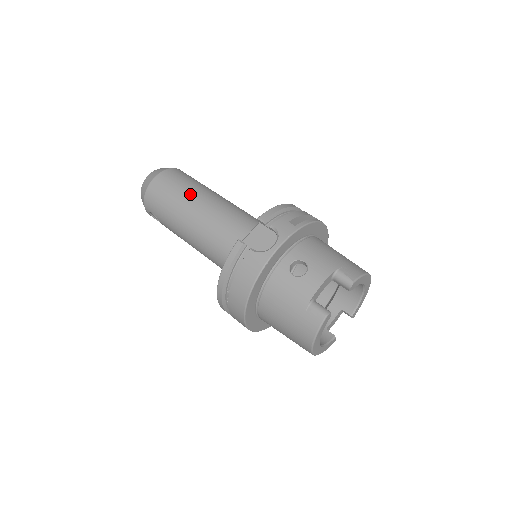
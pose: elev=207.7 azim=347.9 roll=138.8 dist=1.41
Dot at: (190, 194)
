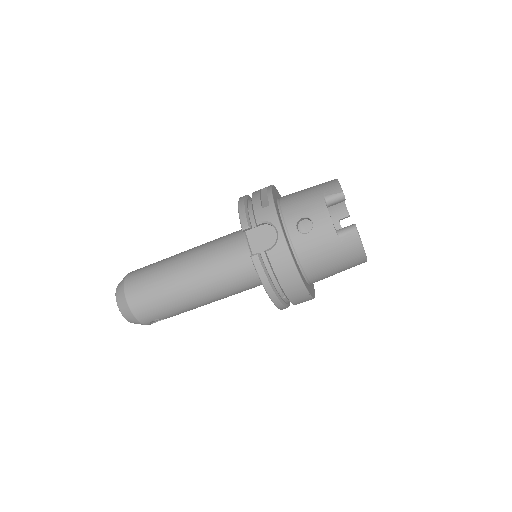
Dot at: (166, 275)
